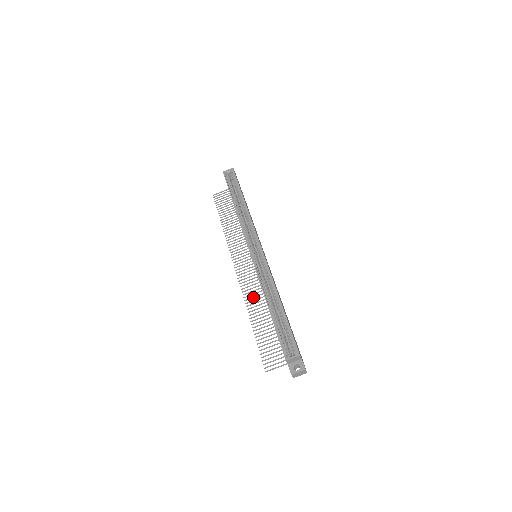
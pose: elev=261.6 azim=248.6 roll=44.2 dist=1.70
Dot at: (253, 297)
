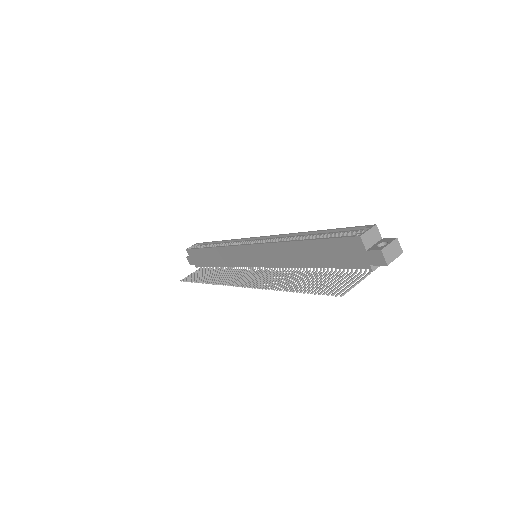
Dot at: (272, 281)
